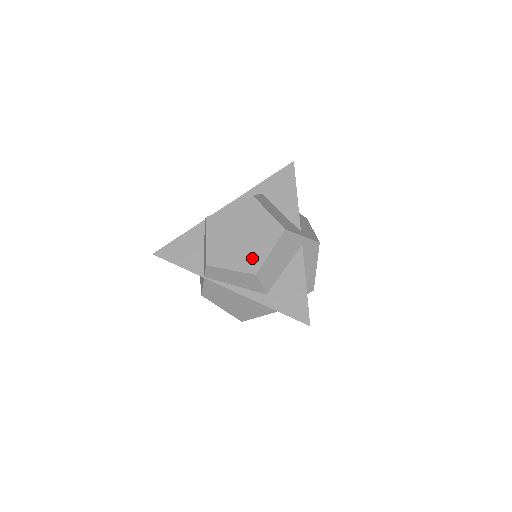
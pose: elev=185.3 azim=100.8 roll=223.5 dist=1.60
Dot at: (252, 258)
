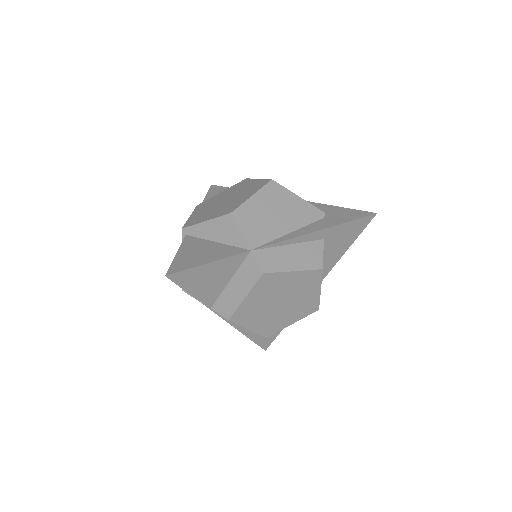
Dot at: (274, 325)
